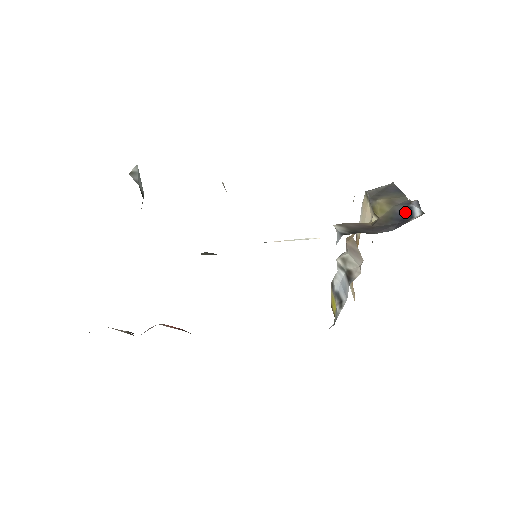
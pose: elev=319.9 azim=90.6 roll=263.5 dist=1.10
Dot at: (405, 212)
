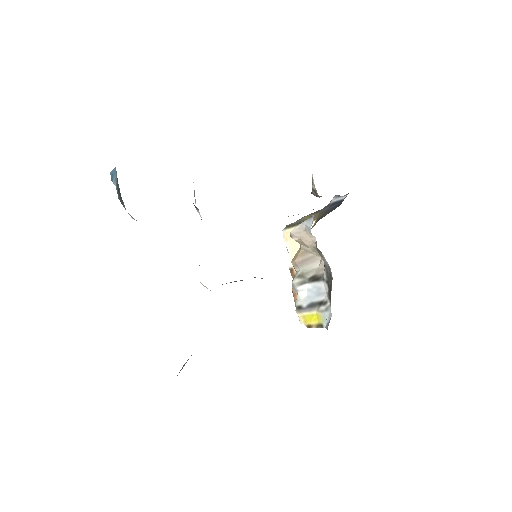
Dot at: (332, 206)
